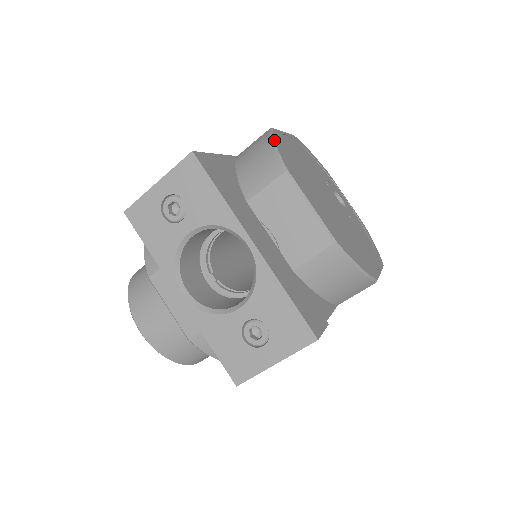
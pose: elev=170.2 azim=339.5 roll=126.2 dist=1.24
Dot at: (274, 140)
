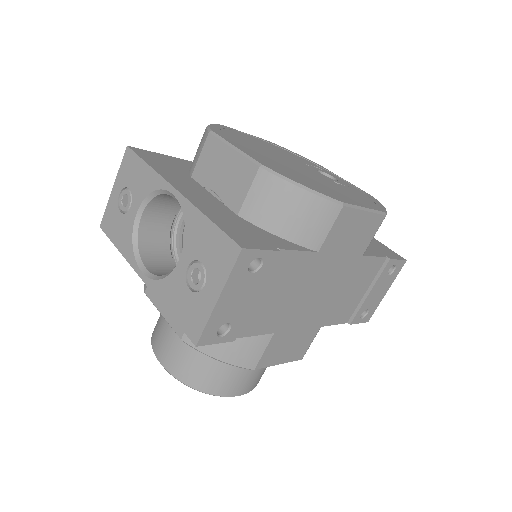
Dot at: (211, 124)
